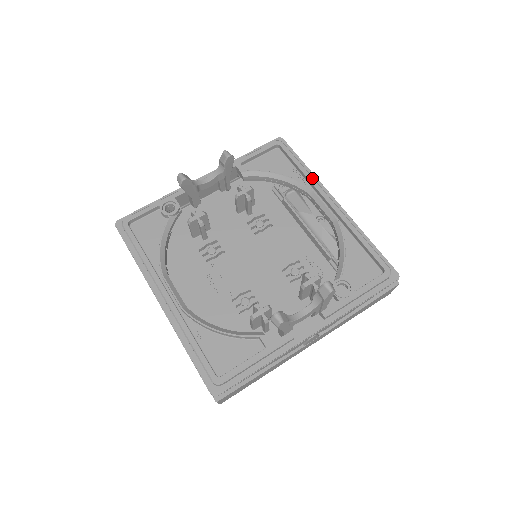
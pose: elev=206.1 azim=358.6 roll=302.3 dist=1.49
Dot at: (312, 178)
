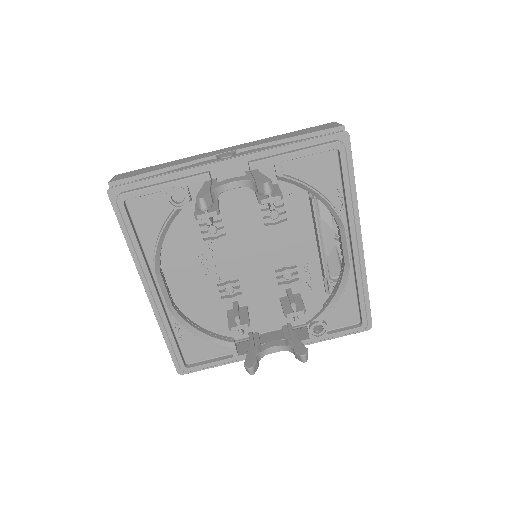
Dot at: (352, 212)
